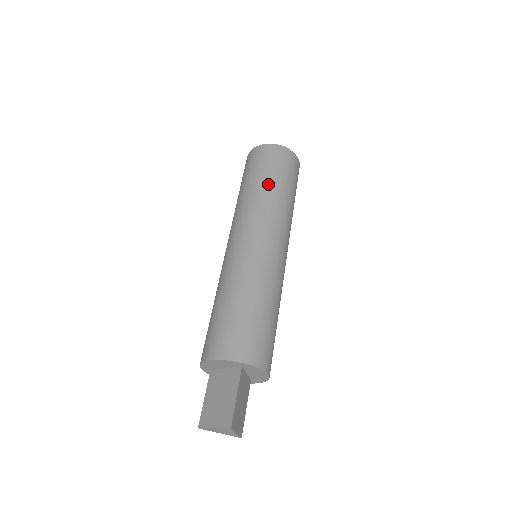
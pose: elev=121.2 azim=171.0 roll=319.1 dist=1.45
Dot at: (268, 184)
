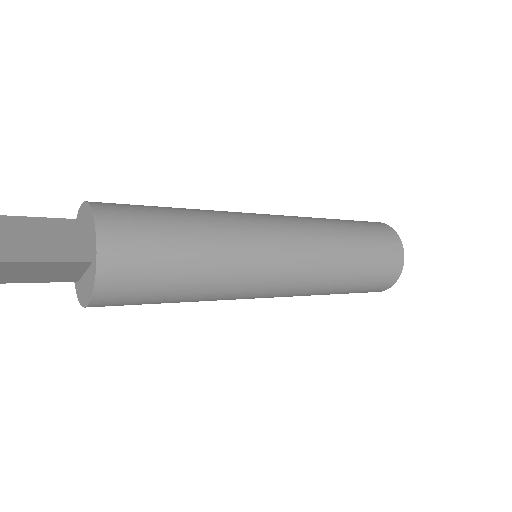
Dot at: occluded
